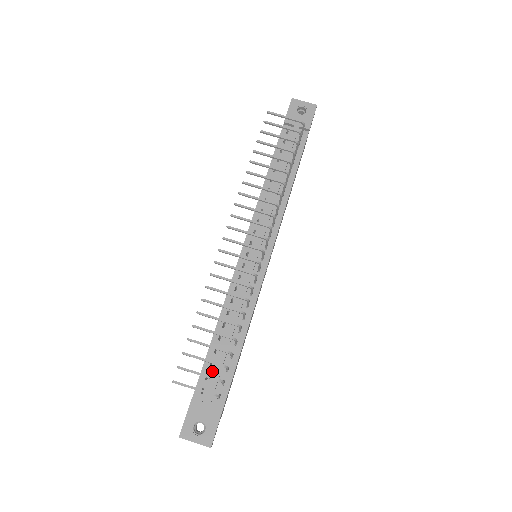
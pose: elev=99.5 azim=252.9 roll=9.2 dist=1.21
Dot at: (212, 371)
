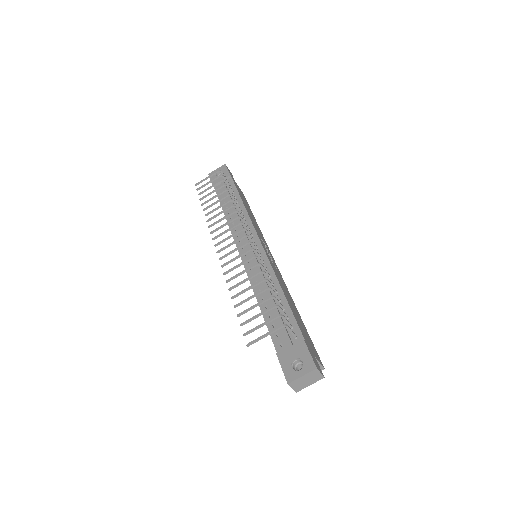
Dot at: occluded
